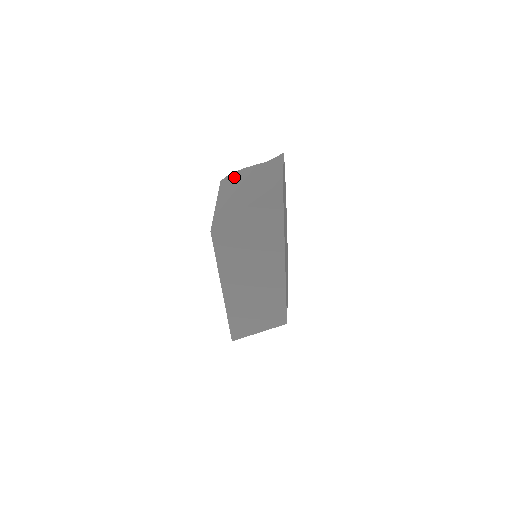
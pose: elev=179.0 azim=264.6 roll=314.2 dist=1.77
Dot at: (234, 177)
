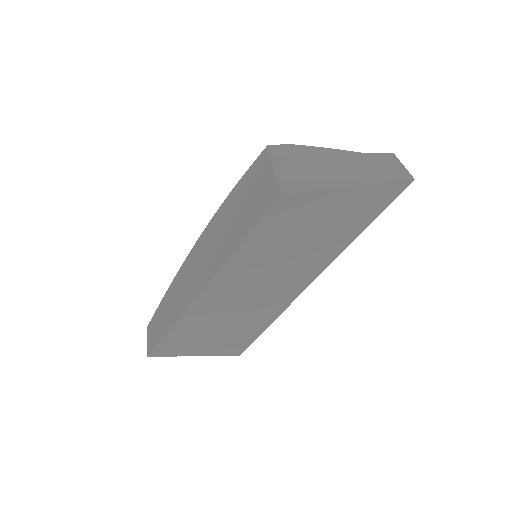
Dot at: (300, 149)
